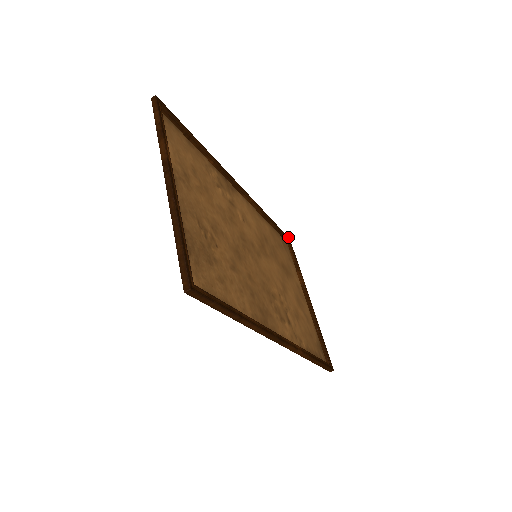
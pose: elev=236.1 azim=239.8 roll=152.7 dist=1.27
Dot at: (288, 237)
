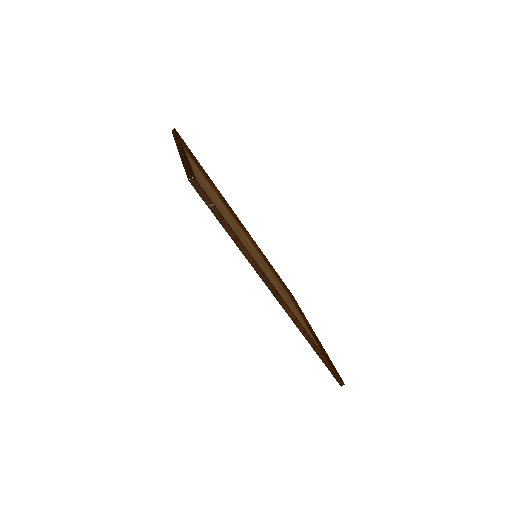
Dot at: (291, 293)
